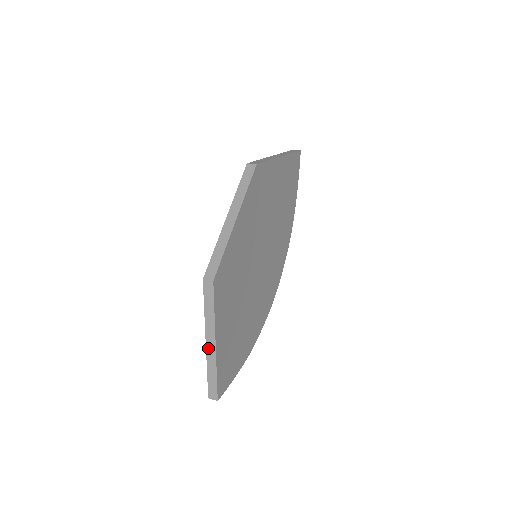
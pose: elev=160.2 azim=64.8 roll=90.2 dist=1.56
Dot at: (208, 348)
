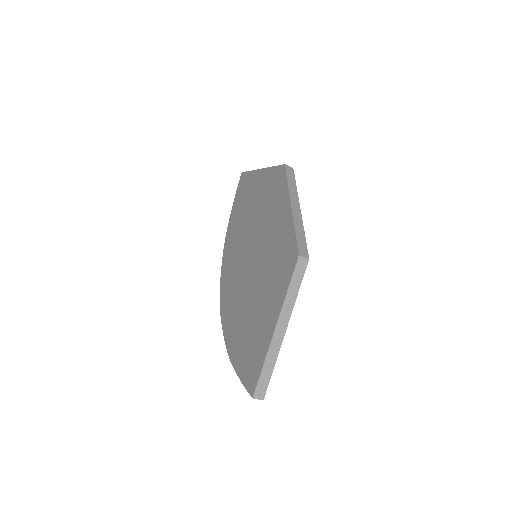
Dot at: (276, 334)
